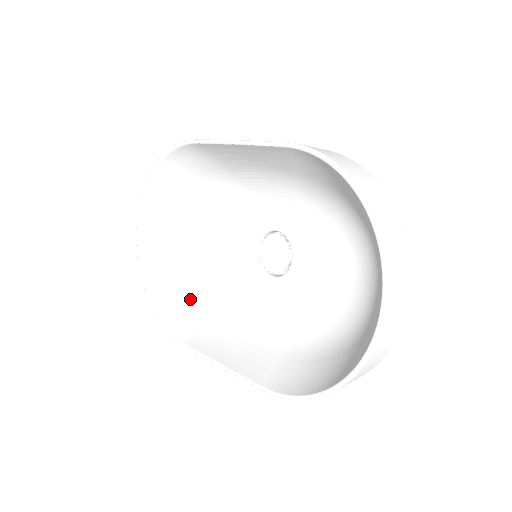
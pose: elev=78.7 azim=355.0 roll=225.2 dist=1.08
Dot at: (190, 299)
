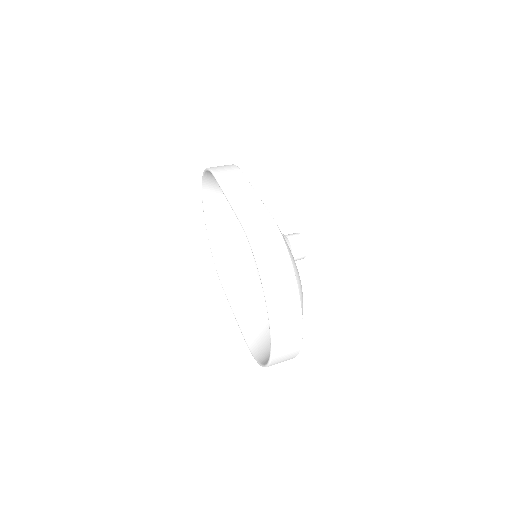
Dot at: (235, 255)
